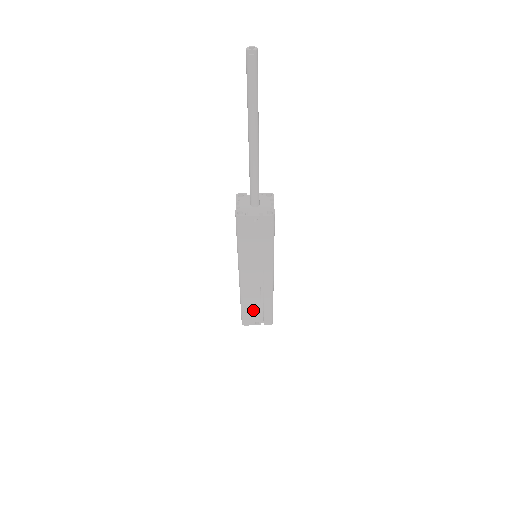
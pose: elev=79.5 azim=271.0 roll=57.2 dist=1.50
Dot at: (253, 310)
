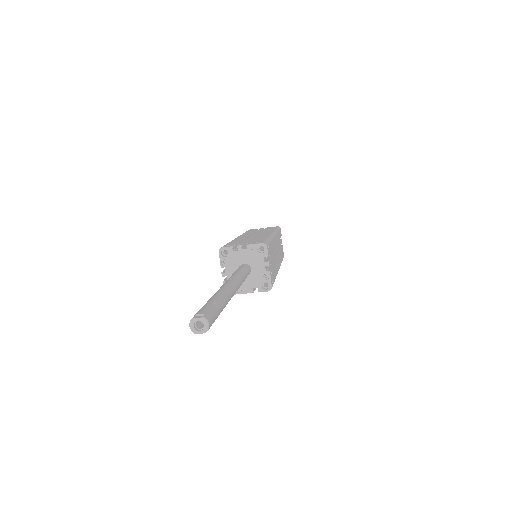
Dot at: occluded
